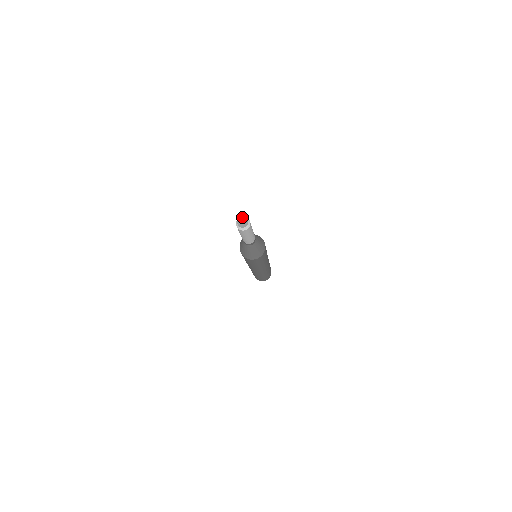
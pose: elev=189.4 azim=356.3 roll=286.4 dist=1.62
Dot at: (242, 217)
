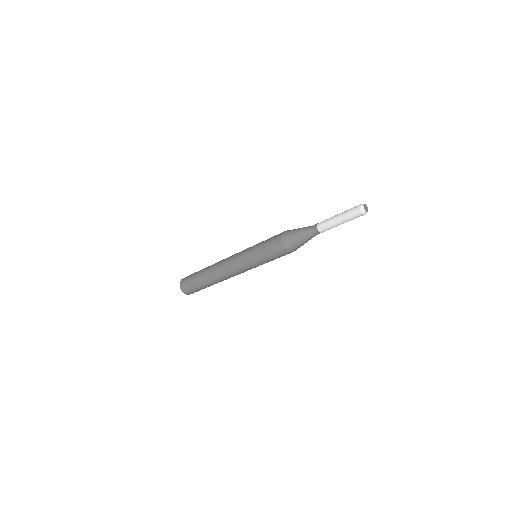
Dot at: occluded
